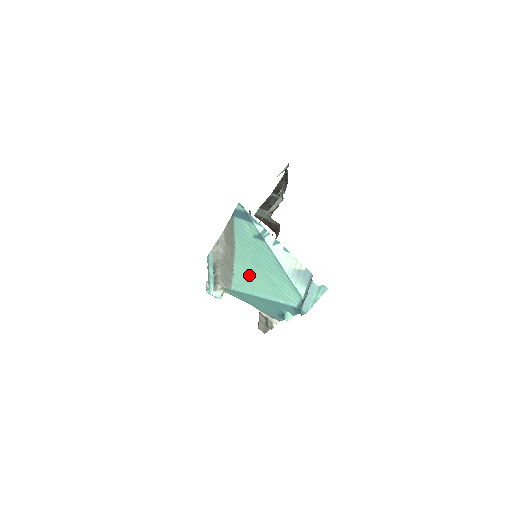
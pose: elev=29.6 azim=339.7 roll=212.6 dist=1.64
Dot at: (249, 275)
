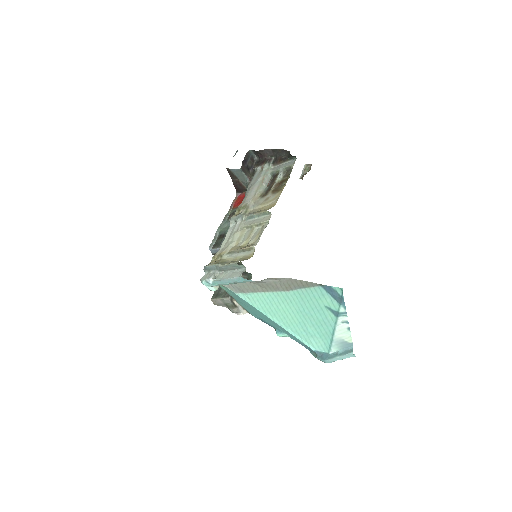
Dot at: (279, 308)
